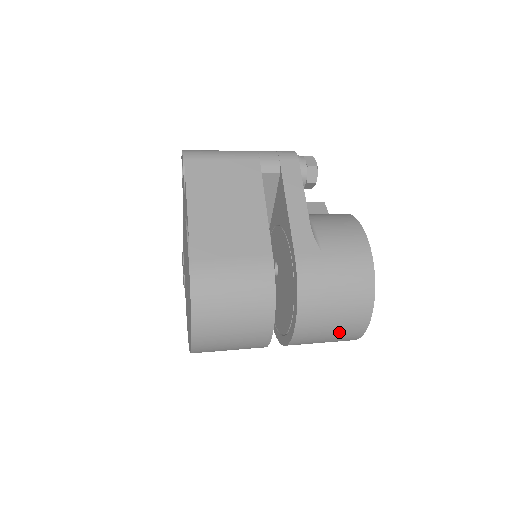
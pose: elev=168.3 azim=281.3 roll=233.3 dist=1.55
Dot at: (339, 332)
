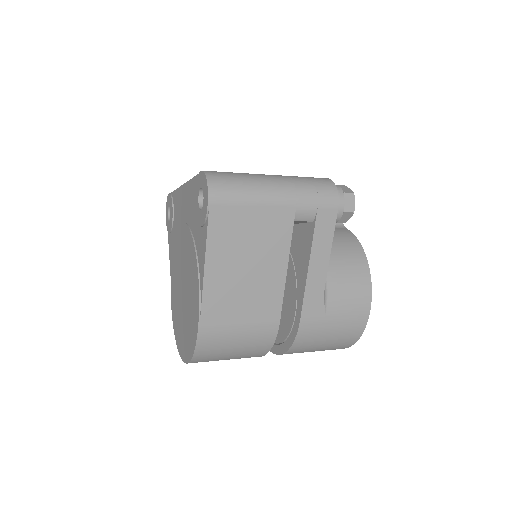
Dot at: occluded
